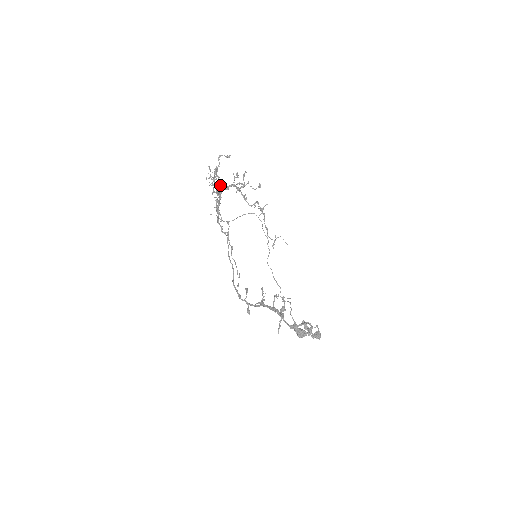
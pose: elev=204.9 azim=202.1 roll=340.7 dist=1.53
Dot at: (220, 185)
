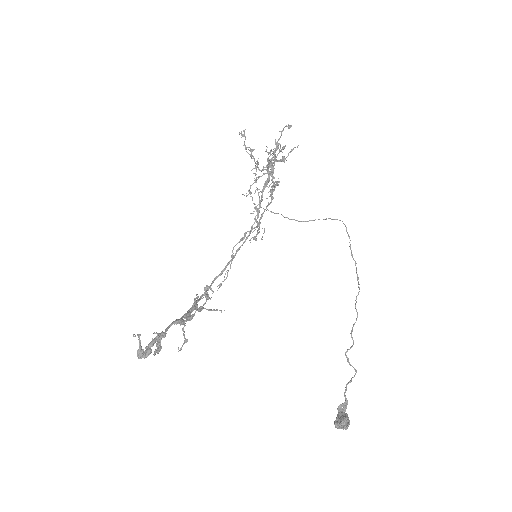
Dot at: (273, 163)
